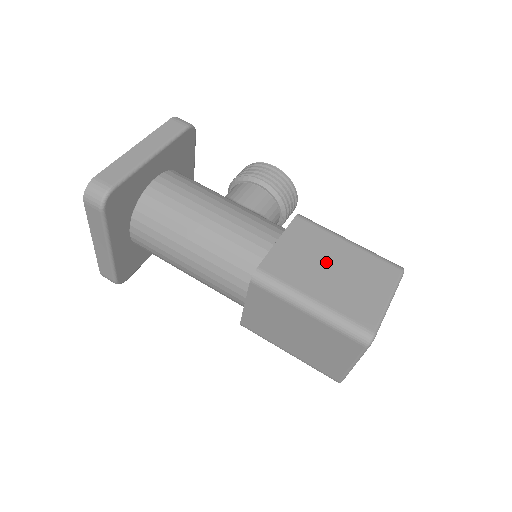
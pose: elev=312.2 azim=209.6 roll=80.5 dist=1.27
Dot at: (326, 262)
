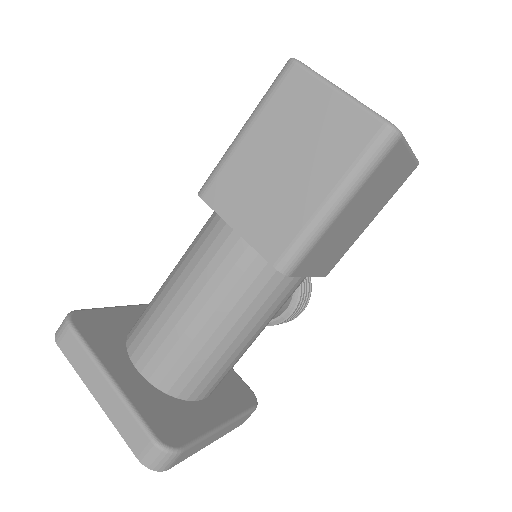
Dot at: occluded
